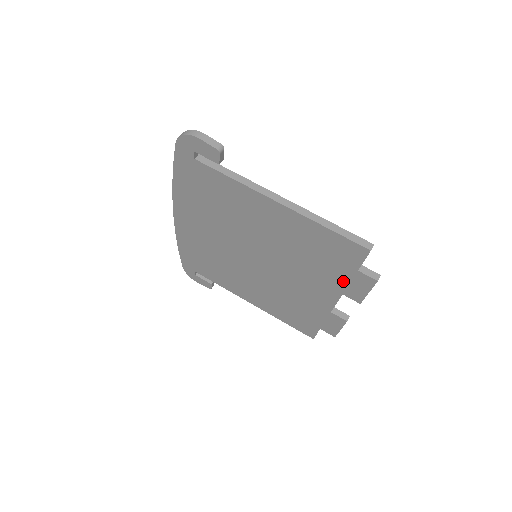
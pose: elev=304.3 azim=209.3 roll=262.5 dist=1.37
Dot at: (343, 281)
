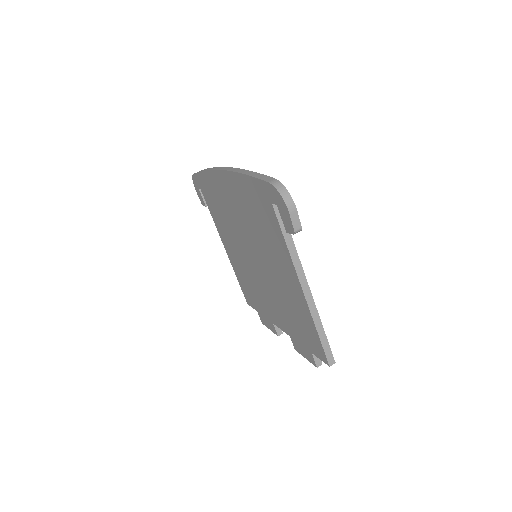
Dot at: (297, 339)
